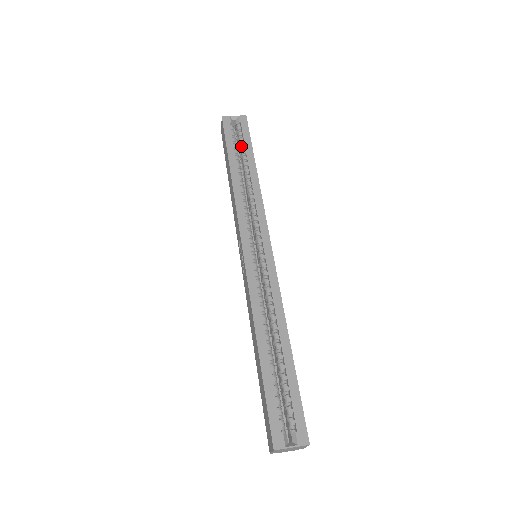
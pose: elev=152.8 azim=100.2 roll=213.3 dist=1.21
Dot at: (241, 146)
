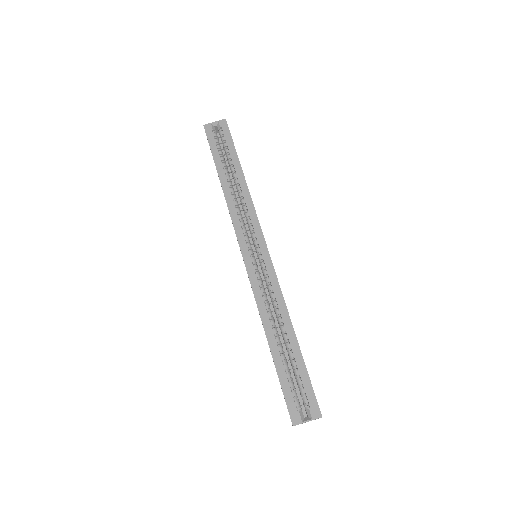
Dot at: (226, 152)
